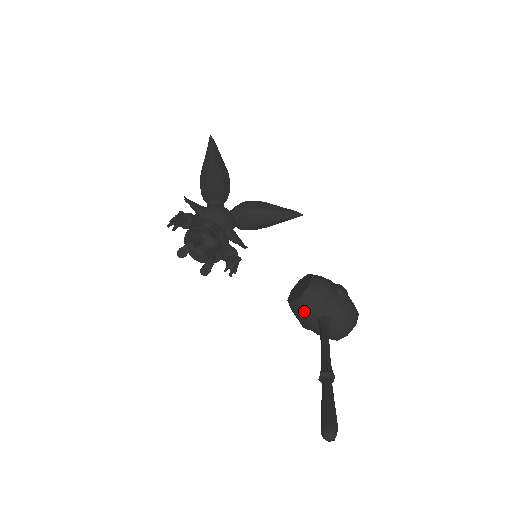
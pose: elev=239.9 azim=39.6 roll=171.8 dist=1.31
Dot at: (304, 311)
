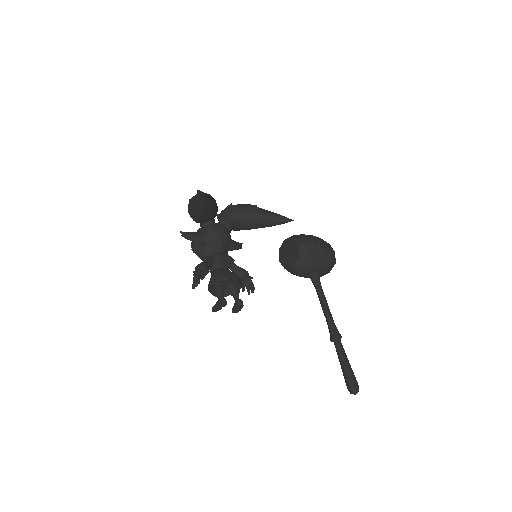
Dot at: (298, 273)
